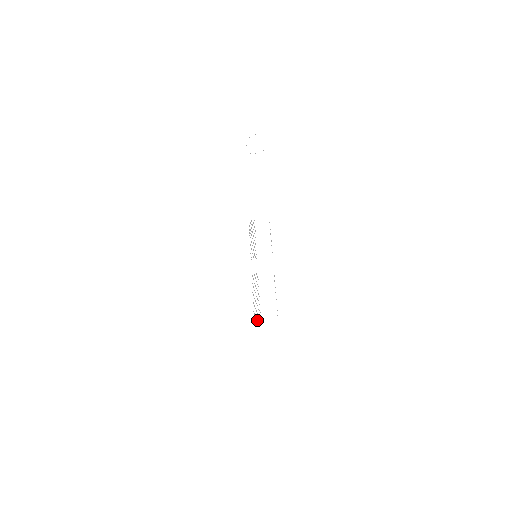
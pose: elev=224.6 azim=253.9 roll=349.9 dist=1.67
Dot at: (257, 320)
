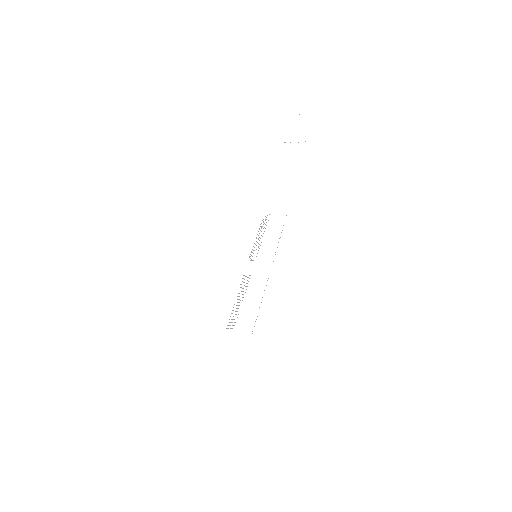
Dot at: occluded
